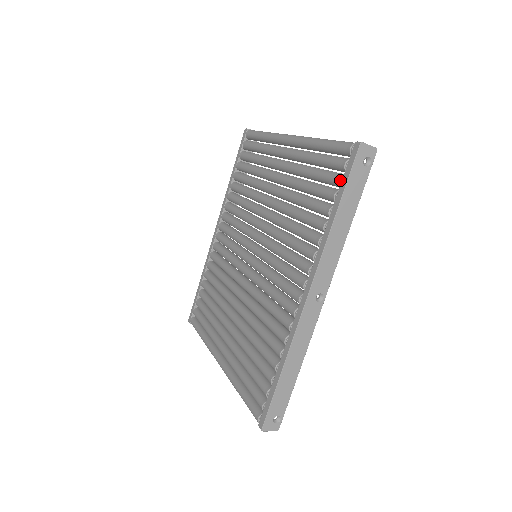
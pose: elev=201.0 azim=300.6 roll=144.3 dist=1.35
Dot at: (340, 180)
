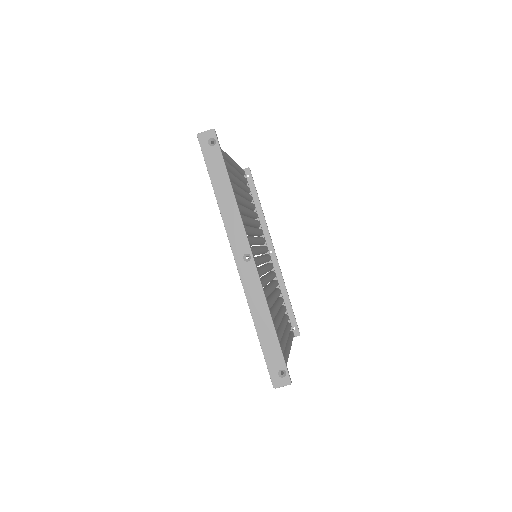
Dot at: occluded
